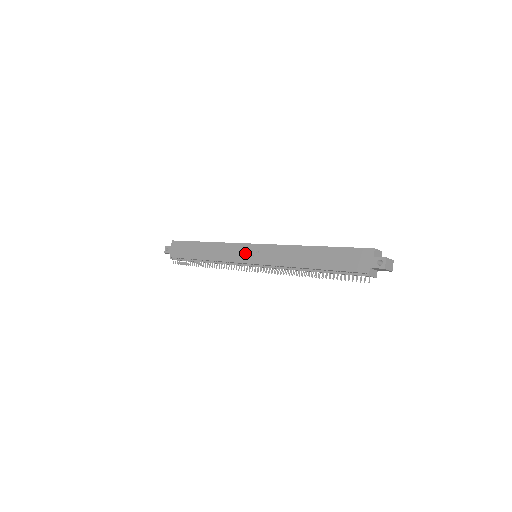
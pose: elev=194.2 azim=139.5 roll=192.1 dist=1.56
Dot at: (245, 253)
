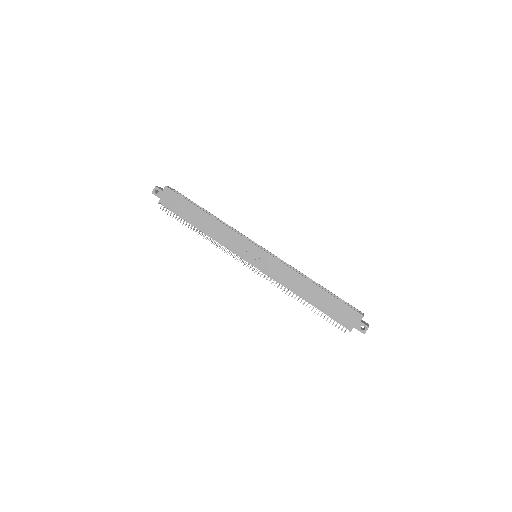
Dot at: (248, 251)
